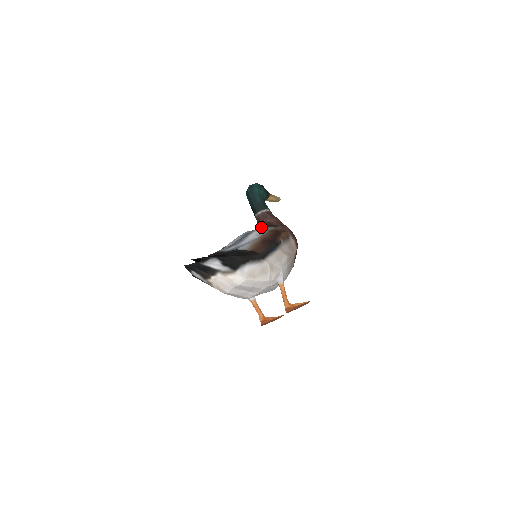
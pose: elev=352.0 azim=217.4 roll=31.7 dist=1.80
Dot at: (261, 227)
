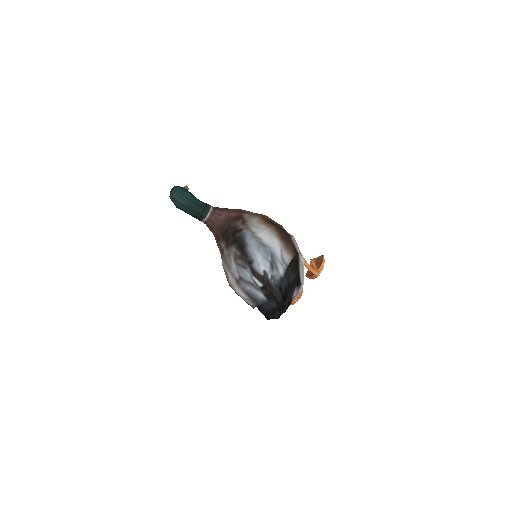
Dot at: (223, 227)
